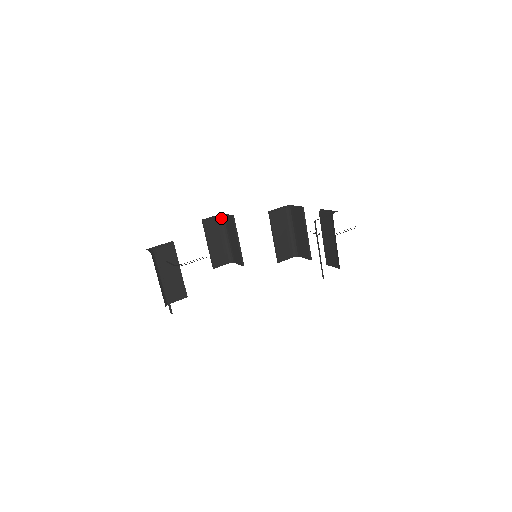
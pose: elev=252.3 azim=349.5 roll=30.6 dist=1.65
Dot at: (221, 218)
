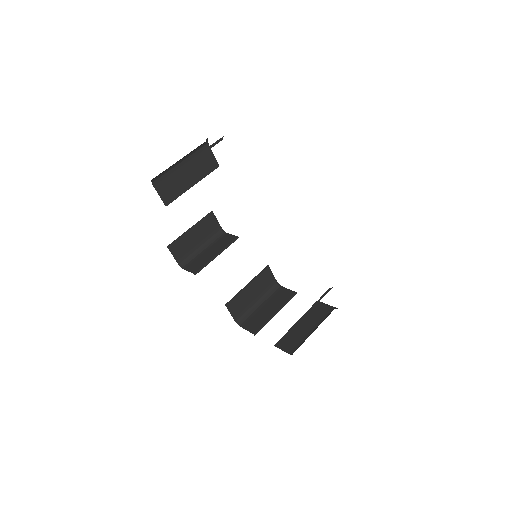
Dot at: (221, 231)
